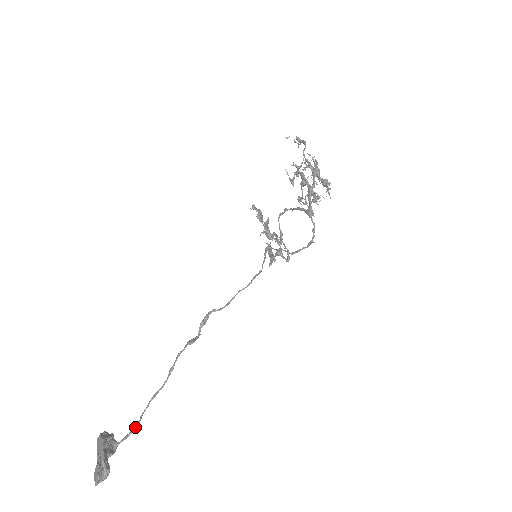
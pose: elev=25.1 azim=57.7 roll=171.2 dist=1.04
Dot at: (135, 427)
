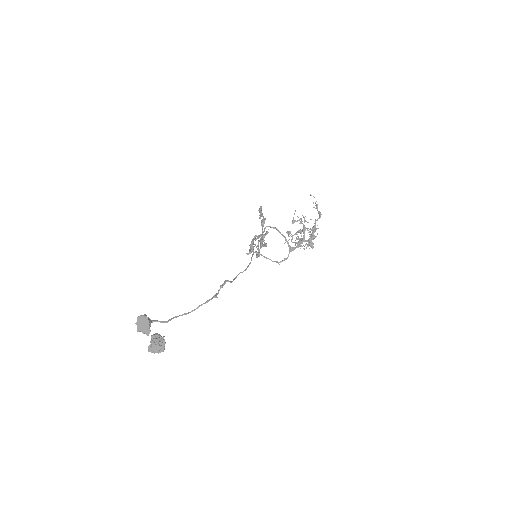
Dot at: occluded
